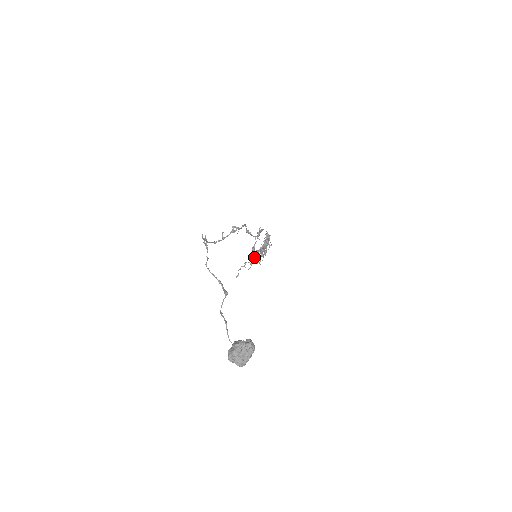
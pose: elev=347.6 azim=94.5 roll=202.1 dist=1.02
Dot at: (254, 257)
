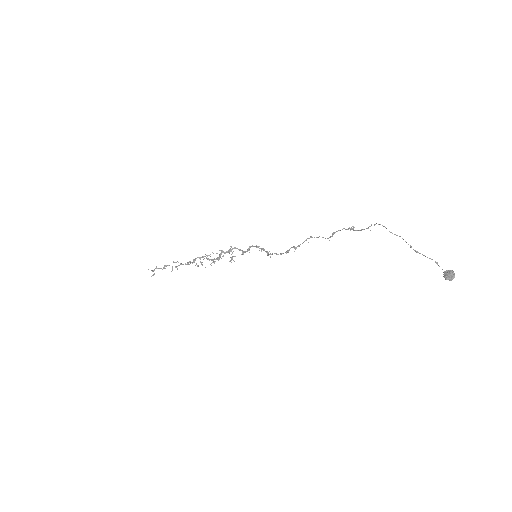
Dot at: (192, 262)
